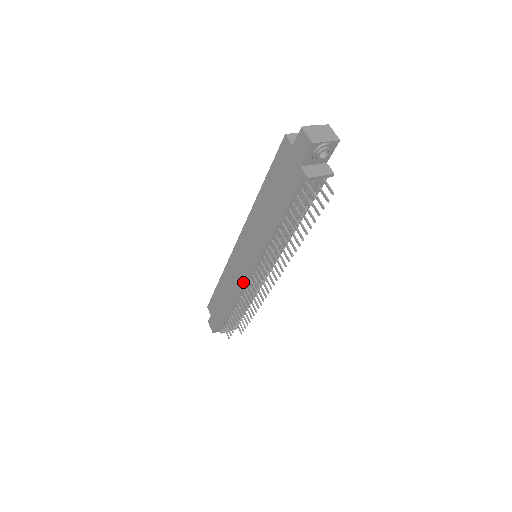
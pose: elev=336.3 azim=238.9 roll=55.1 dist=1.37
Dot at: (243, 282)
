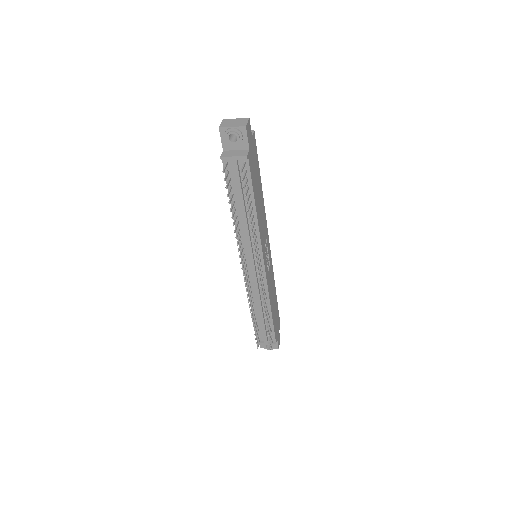
Dot at: occluded
